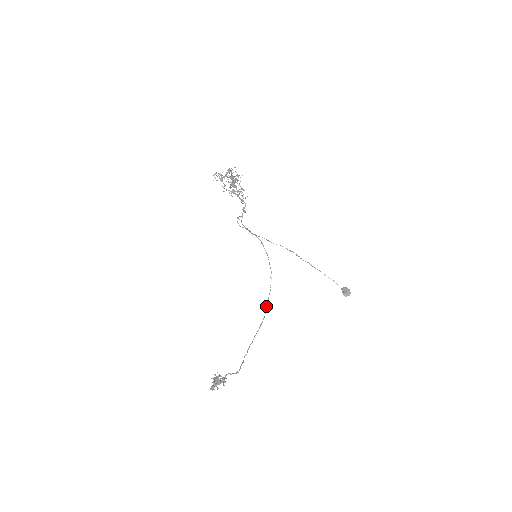
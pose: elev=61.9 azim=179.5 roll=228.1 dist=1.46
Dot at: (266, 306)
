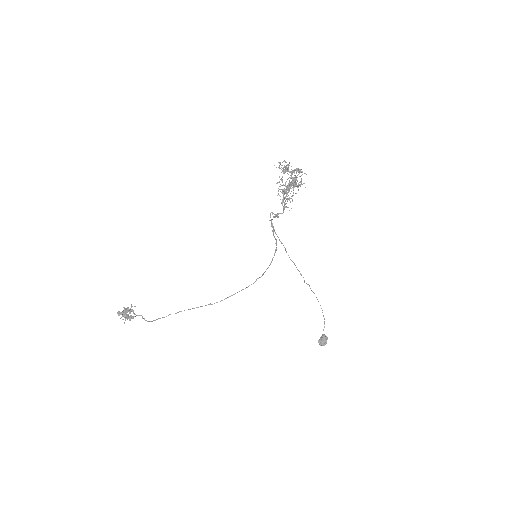
Dot at: (231, 295)
